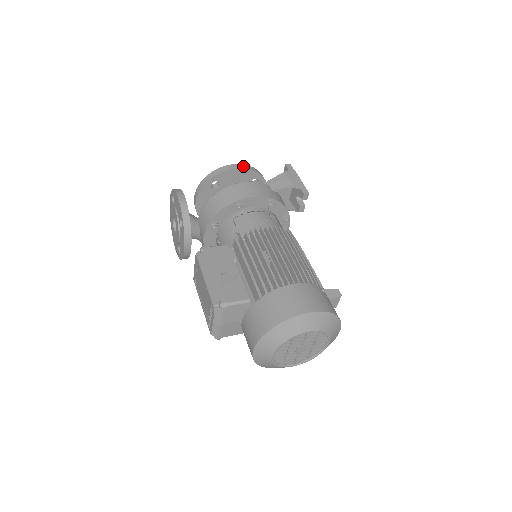
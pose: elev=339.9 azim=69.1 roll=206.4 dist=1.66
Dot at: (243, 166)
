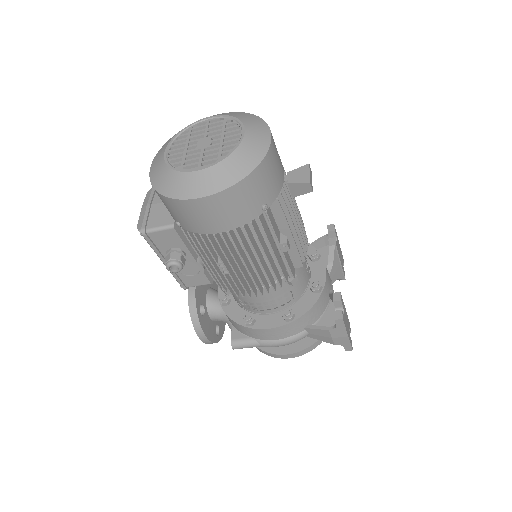
Dot at: occluded
